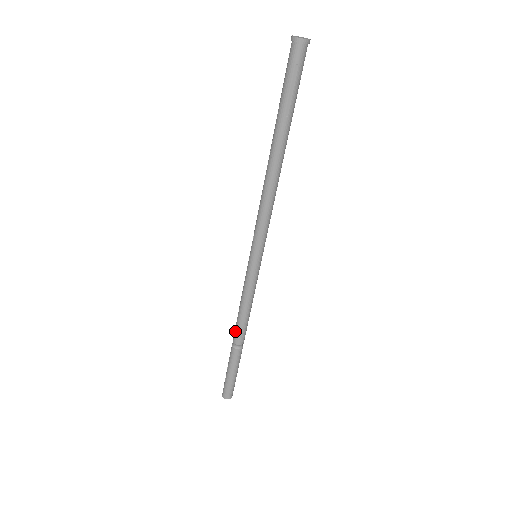
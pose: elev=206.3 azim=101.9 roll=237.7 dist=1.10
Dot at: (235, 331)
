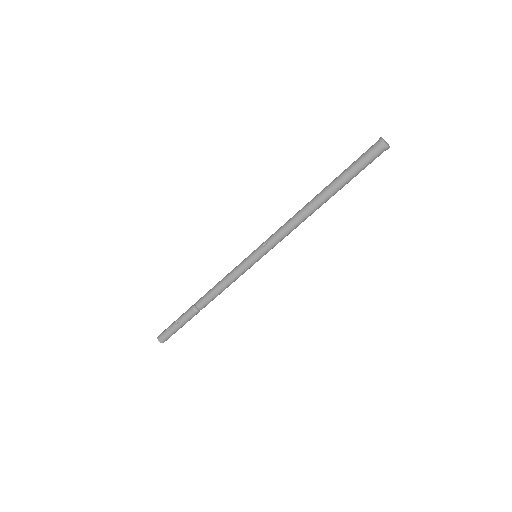
Dot at: (204, 300)
